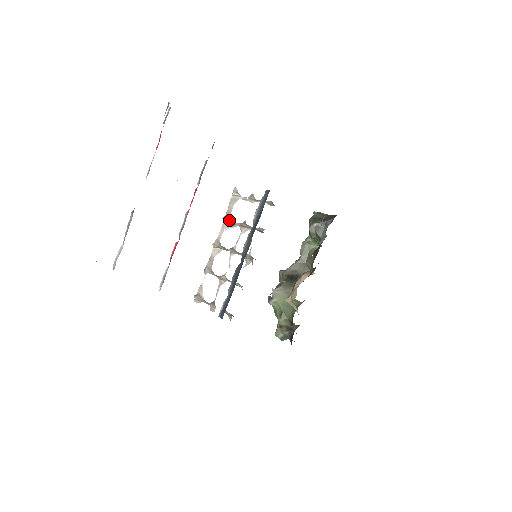
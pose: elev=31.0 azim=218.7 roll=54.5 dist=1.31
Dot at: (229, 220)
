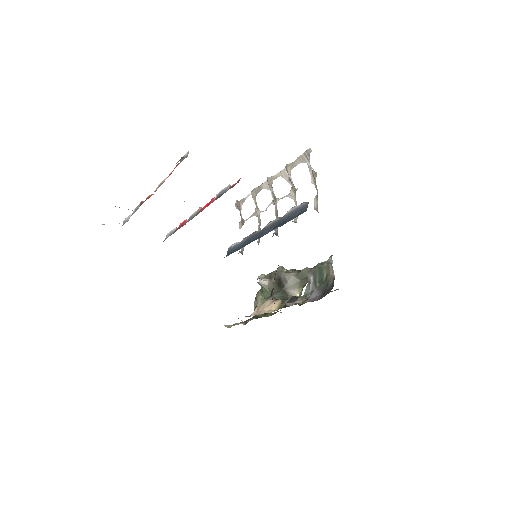
Dot at: (288, 172)
